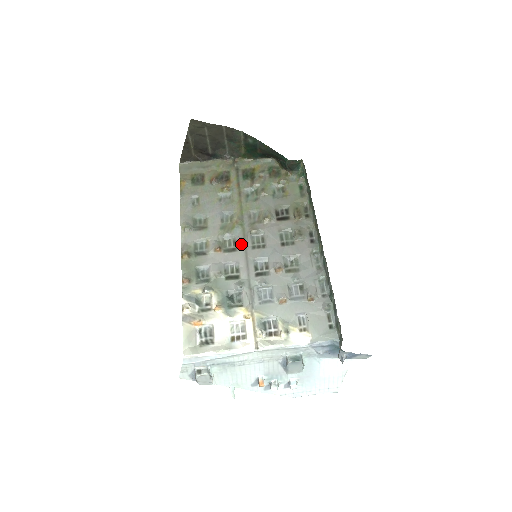
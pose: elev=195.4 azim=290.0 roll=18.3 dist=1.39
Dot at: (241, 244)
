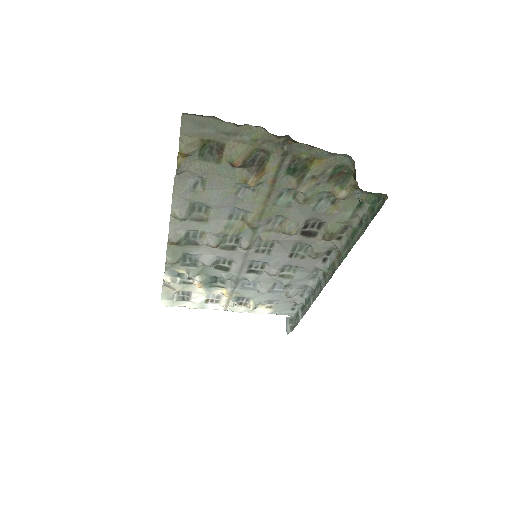
Dot at: (244, 249)
